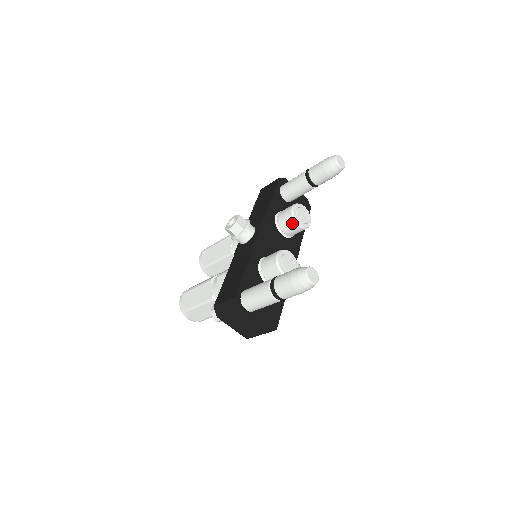
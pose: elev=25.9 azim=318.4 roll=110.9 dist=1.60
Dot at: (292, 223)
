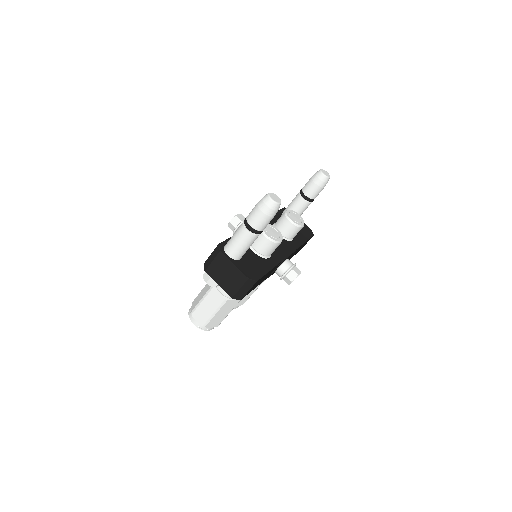
Dot at: (285, 220)
